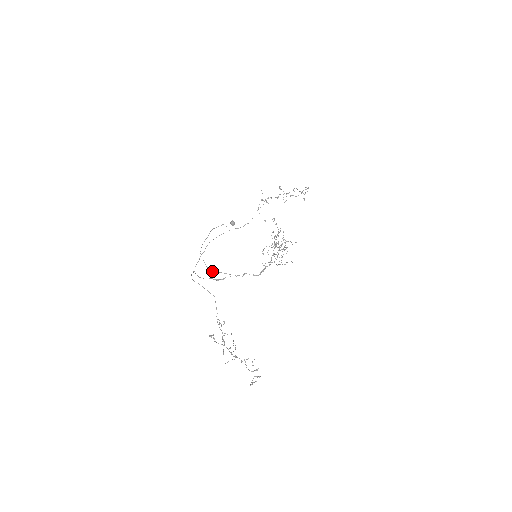
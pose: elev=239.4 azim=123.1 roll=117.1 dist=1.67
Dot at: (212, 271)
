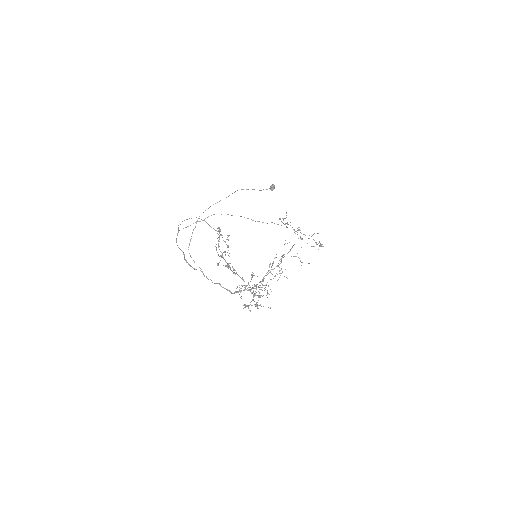
Dot at: (189, 253)
